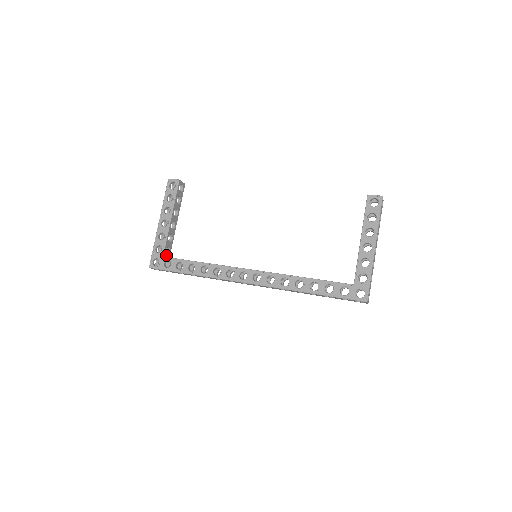
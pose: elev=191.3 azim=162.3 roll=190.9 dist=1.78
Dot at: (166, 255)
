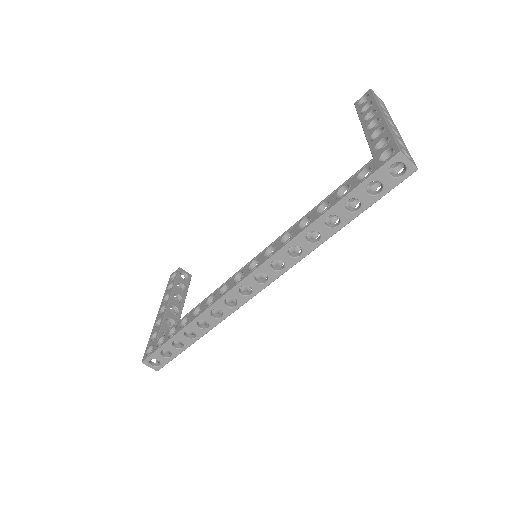
Dot at: occluded
